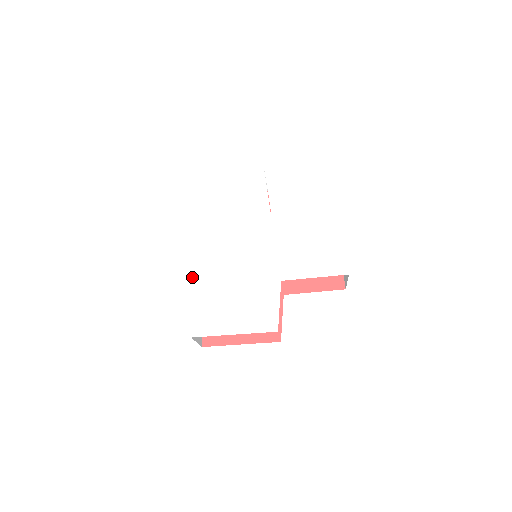
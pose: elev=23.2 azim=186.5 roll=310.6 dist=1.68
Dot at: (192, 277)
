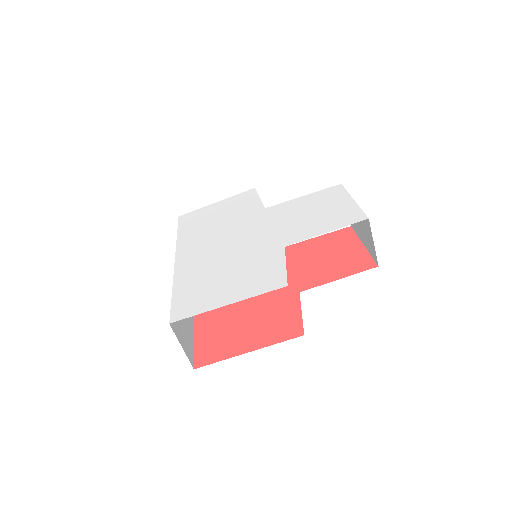
Dot at: (174, 274)
